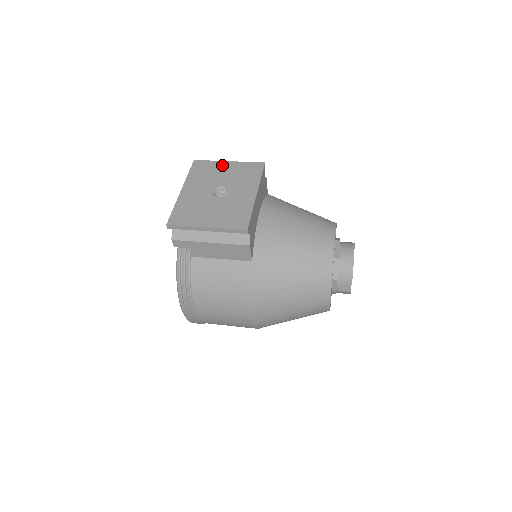
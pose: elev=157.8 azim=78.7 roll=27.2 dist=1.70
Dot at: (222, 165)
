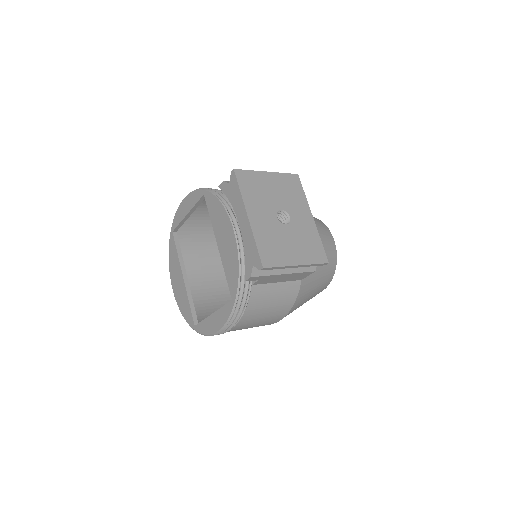
Dot at: (265, 178)
